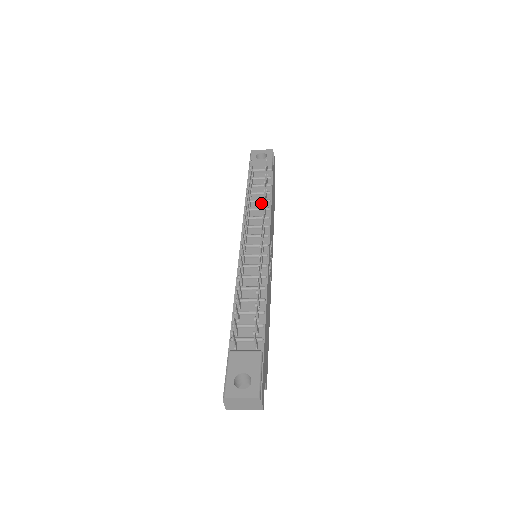
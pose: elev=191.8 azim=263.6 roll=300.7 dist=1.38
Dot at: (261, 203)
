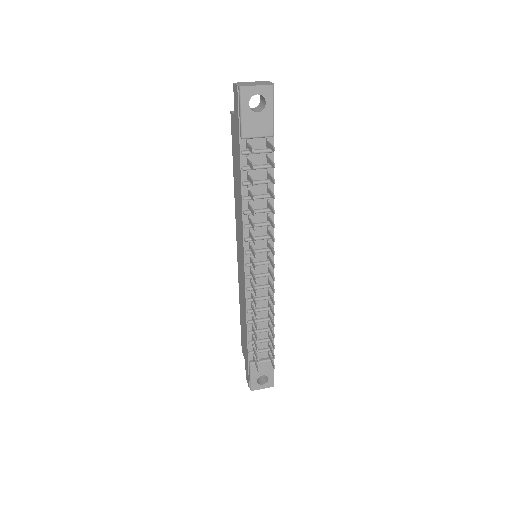
Dot at: (262, 199)
